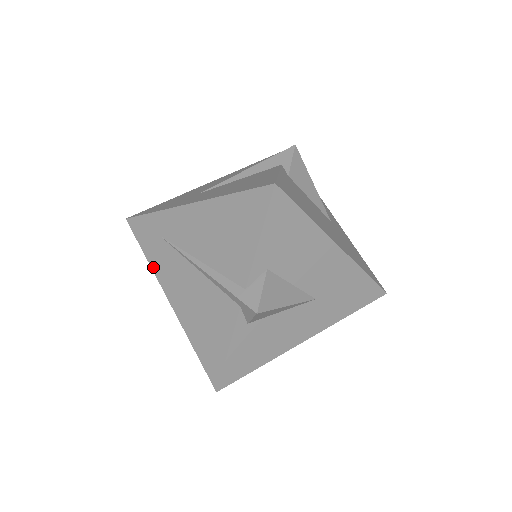
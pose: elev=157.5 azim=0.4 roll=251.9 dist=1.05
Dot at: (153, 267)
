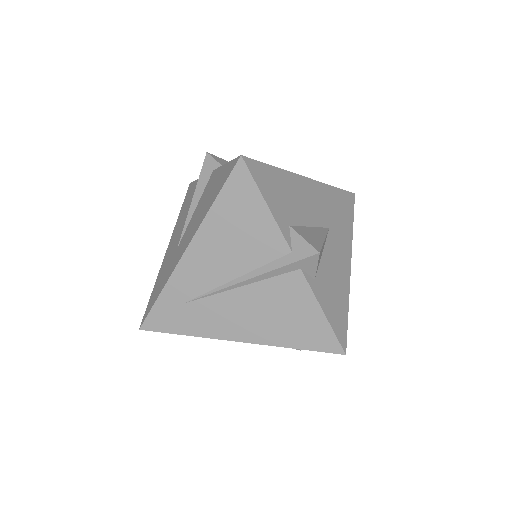
Dot at: (201, 334)
